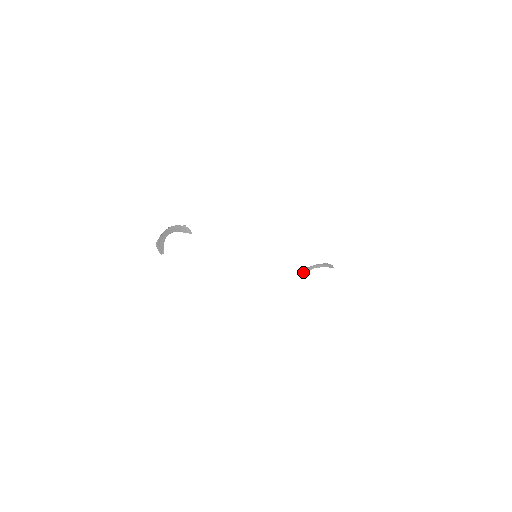
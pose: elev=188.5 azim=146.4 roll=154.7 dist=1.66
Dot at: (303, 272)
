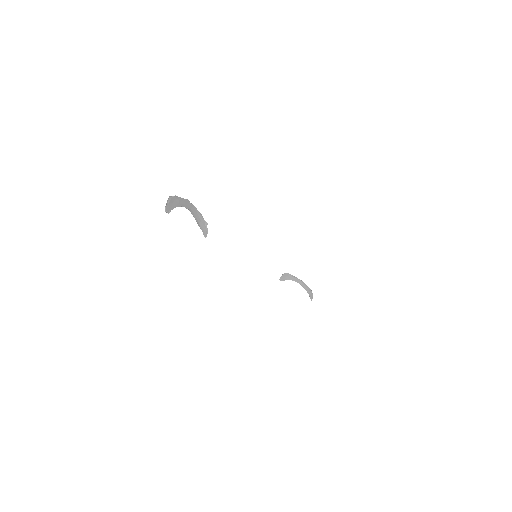
Dot at: (286, 276)
